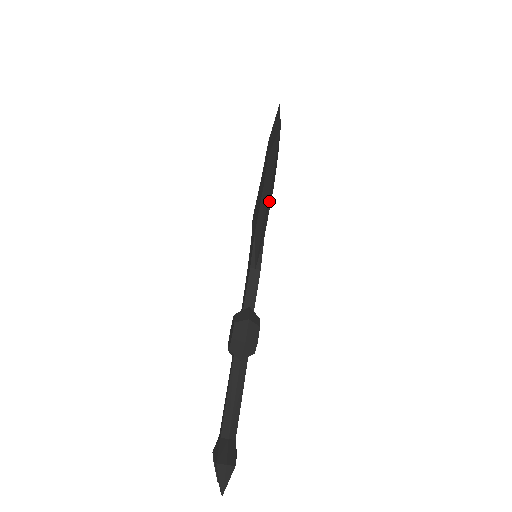
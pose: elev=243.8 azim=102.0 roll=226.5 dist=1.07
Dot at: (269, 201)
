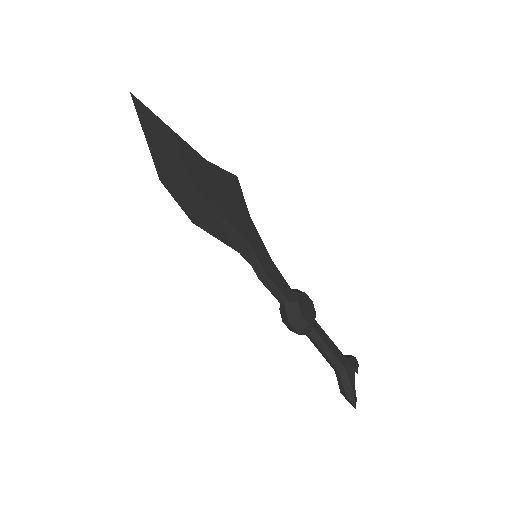
Dot at: (220, 228)
